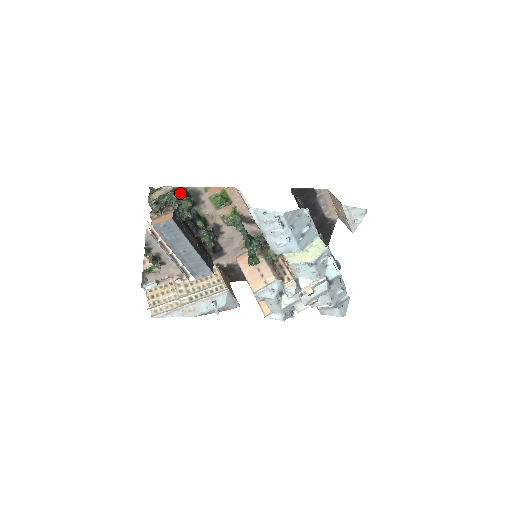
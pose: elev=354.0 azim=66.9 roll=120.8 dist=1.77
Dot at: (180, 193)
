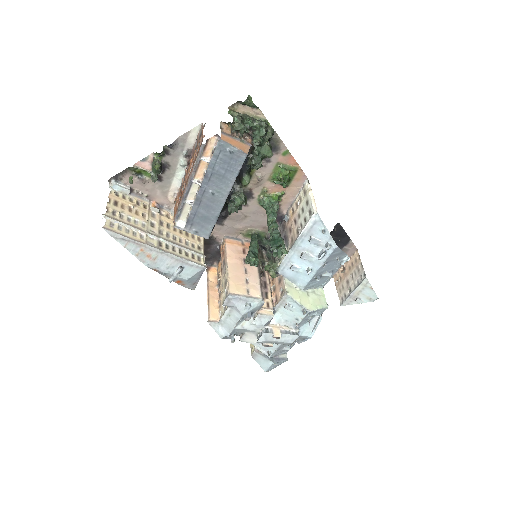
Dot at: (268, 132)
